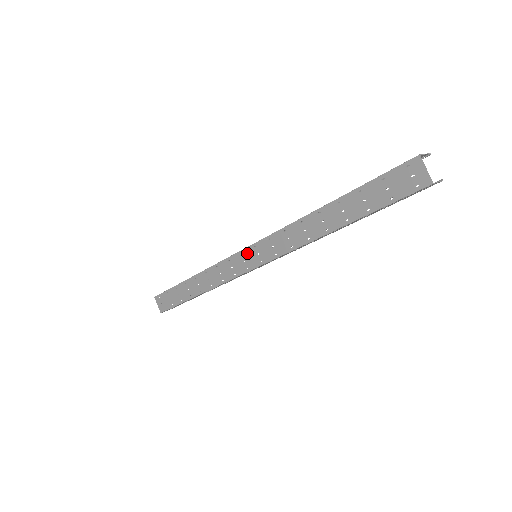
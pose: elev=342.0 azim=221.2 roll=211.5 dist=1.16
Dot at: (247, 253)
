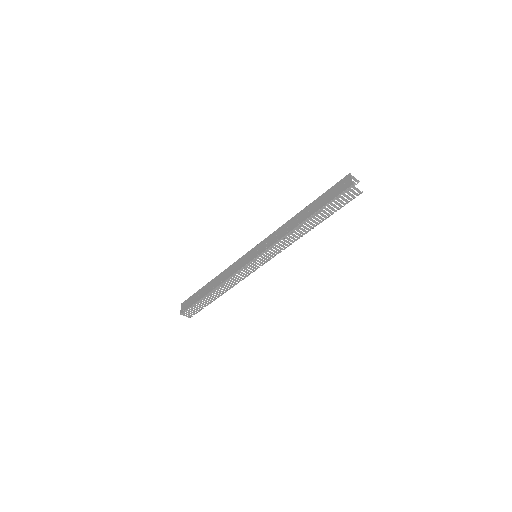
Dot at: (251, 252)
